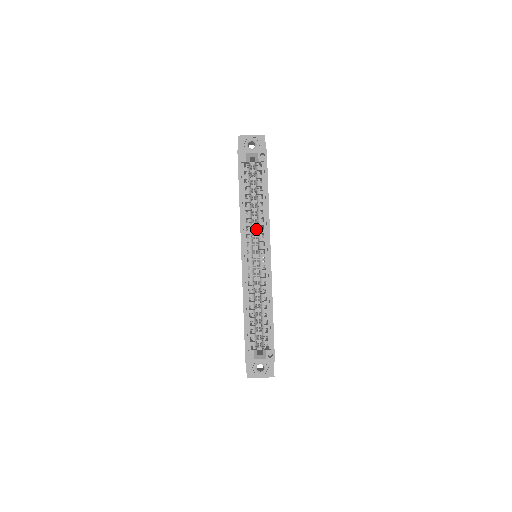
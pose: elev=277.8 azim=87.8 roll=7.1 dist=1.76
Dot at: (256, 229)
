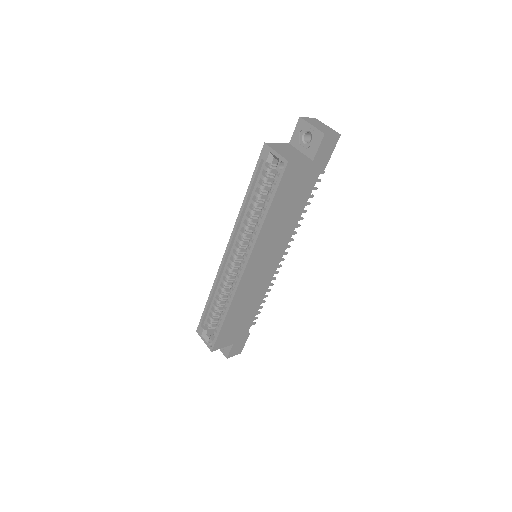
Dot at: occluded
